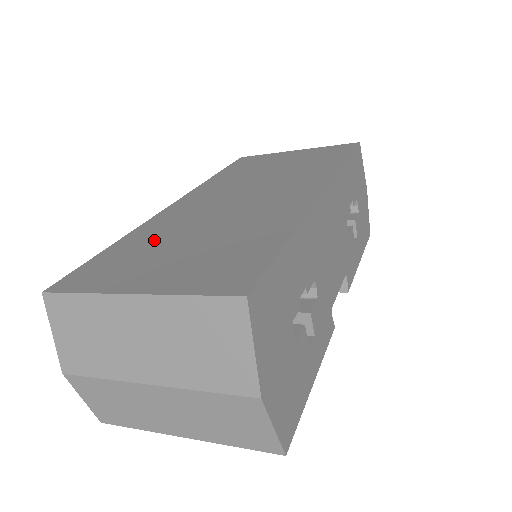
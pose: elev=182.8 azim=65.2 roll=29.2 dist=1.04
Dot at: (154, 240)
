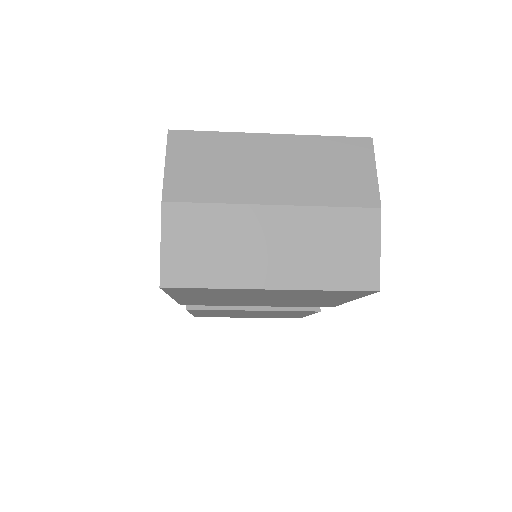
Dot at: occluded
